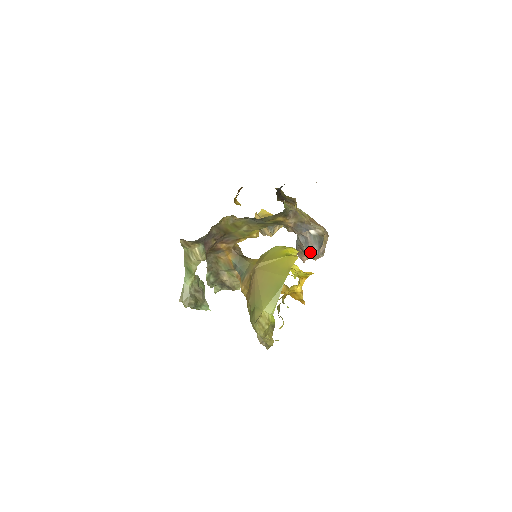
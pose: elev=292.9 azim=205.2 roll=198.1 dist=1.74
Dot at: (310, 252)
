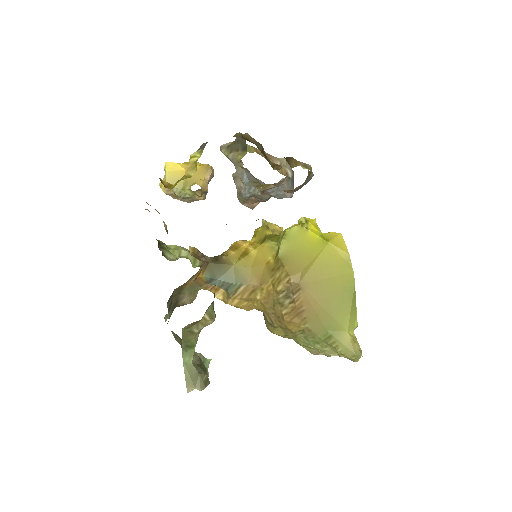
Dot at: occluded
